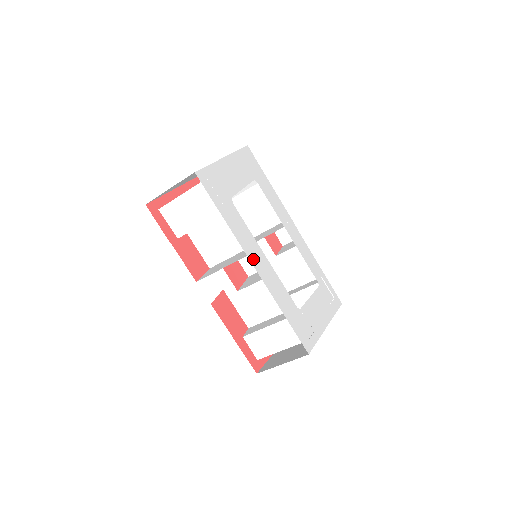
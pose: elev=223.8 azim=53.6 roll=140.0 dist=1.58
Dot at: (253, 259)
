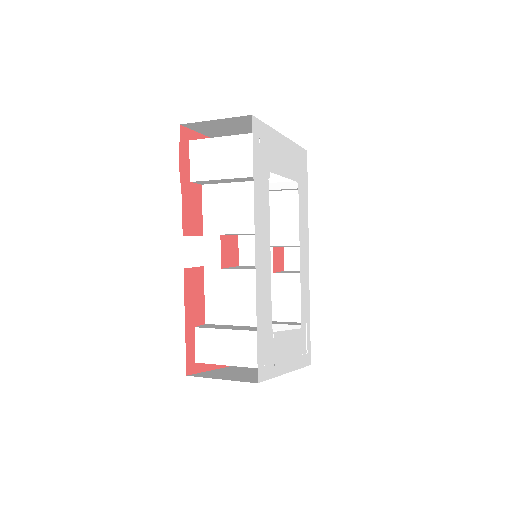
Dot at: (258, 242)
